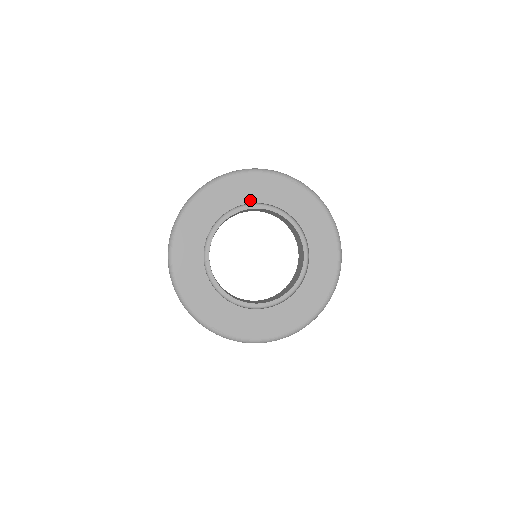
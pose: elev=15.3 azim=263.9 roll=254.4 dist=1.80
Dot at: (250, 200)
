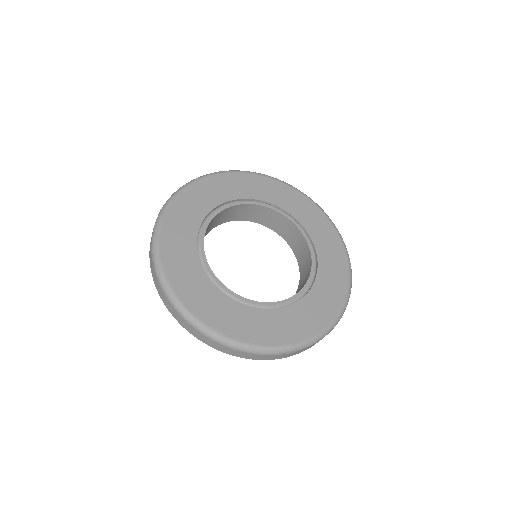
Dot at: (248, 196)
